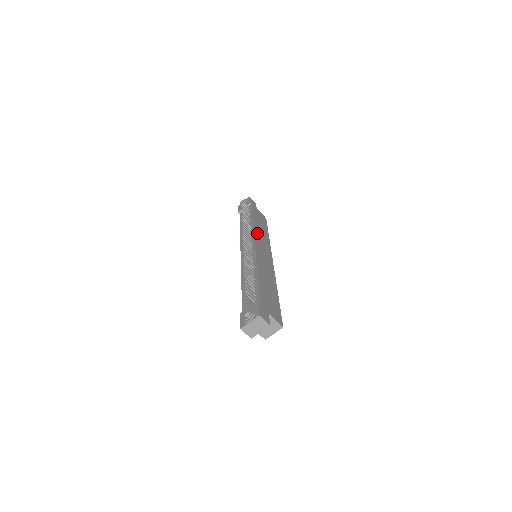
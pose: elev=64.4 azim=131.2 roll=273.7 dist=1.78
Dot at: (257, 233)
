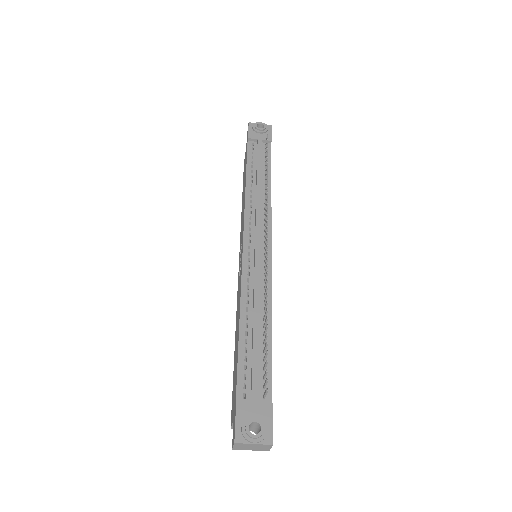
Dot at: occluded
